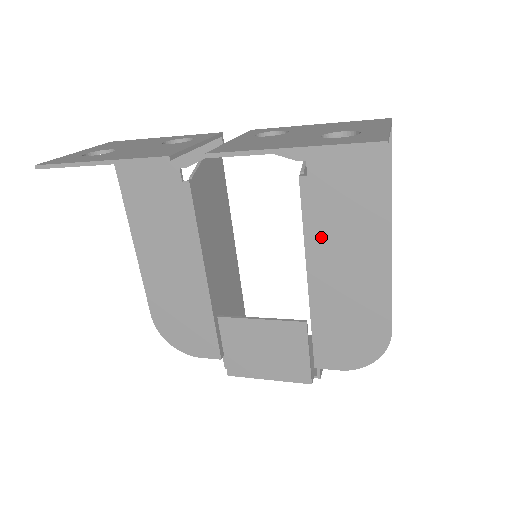
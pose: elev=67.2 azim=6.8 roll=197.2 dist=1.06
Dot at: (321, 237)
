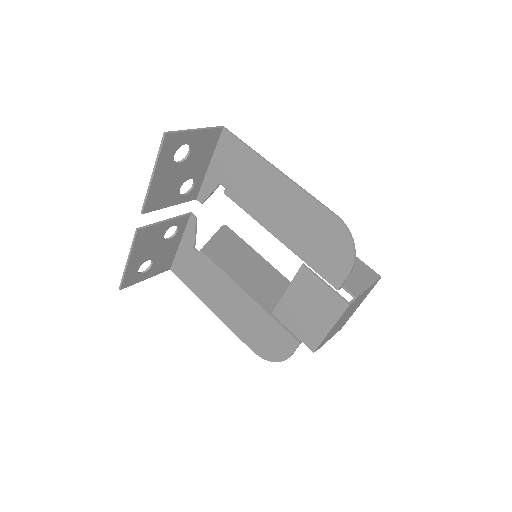
Dot at: (257, 209)
